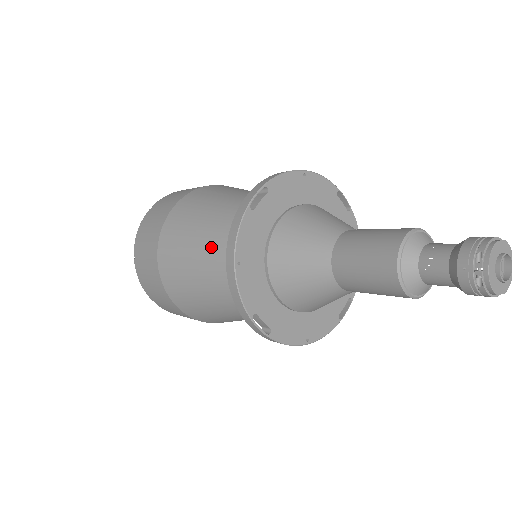
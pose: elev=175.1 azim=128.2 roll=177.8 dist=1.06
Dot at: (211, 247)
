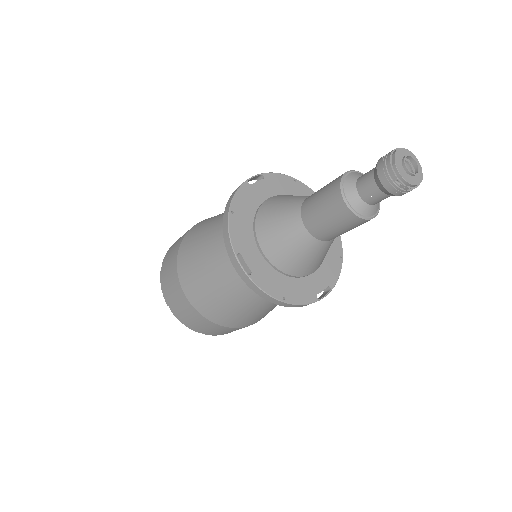
Dot at: (247, 297)
